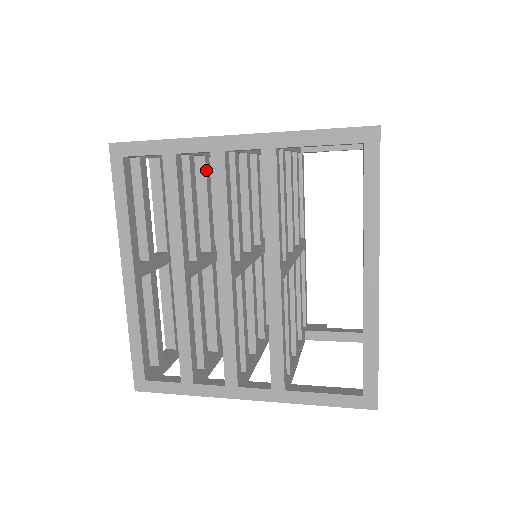
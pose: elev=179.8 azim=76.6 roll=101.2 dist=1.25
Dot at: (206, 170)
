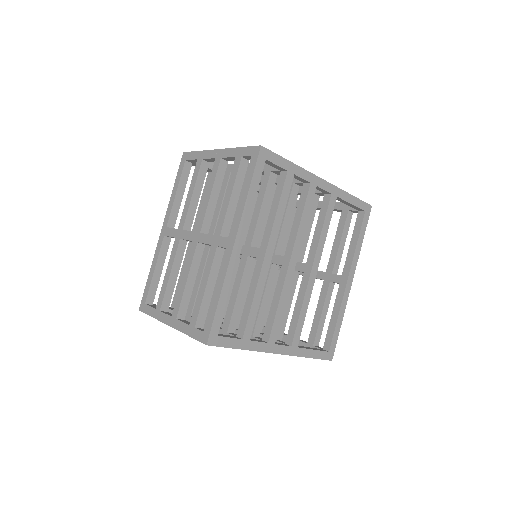
Dot at: occluded
